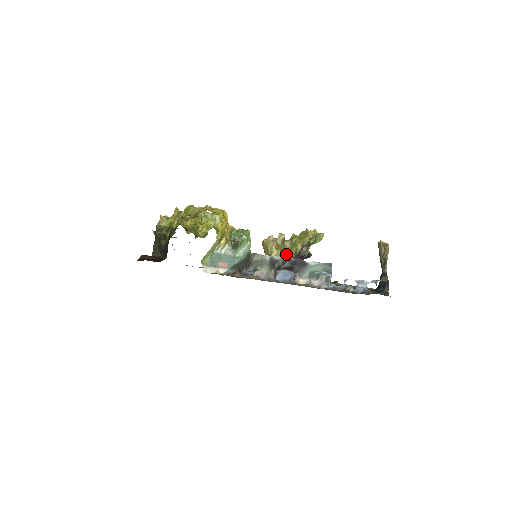
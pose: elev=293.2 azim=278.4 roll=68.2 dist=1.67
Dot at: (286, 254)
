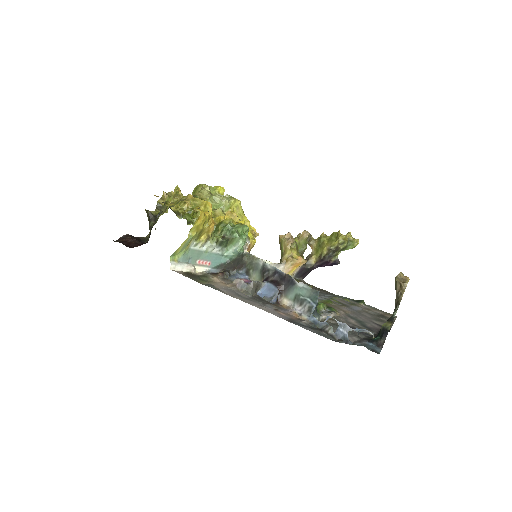
Dot at: (301, 258)
